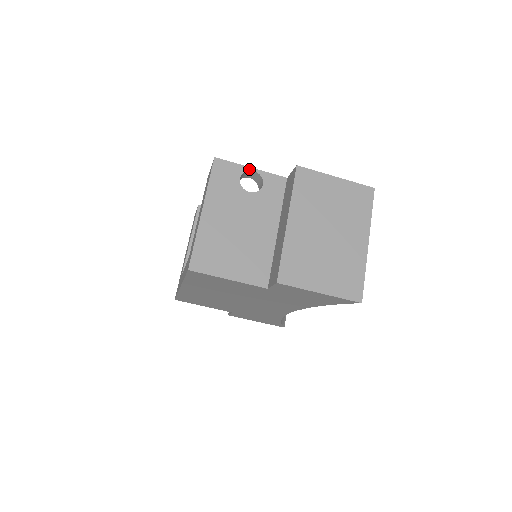
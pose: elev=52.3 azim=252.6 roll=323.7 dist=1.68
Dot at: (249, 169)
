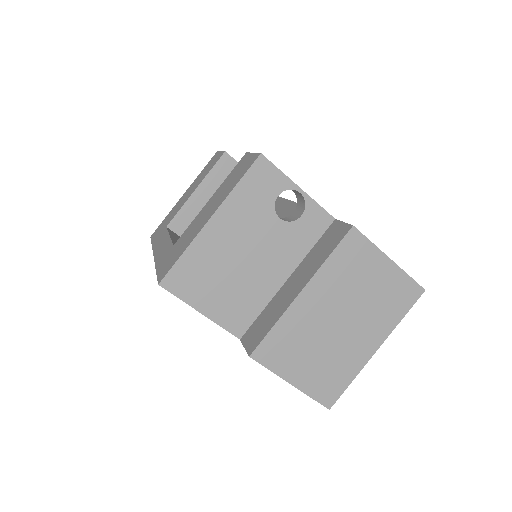
Dot at: (296, 188)
